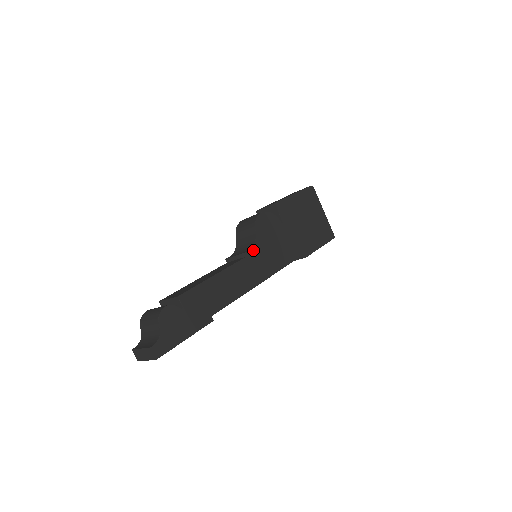
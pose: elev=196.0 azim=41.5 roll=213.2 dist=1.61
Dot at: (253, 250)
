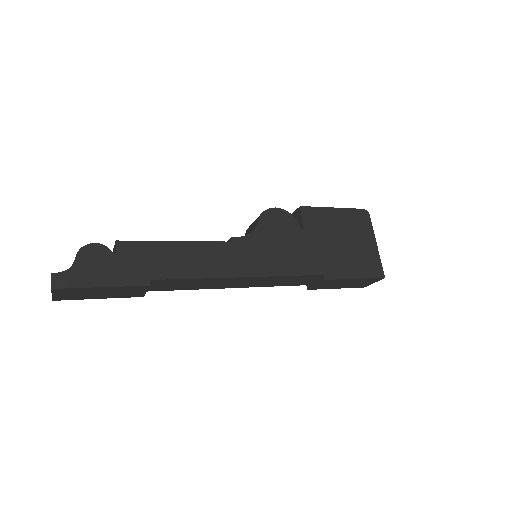
Dot at: (245, 239)
